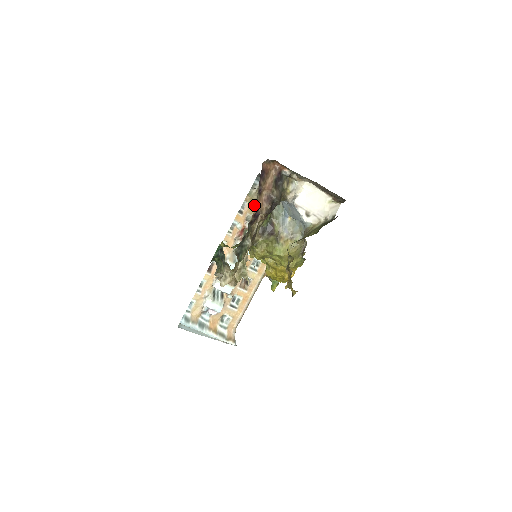
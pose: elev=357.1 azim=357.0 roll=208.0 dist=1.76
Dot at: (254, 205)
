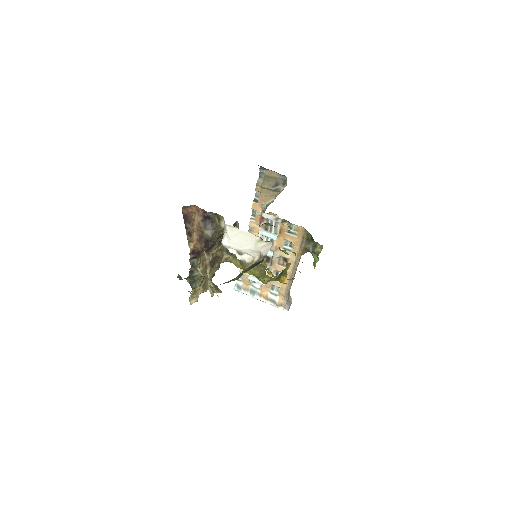
Dot at: (267, 193)
